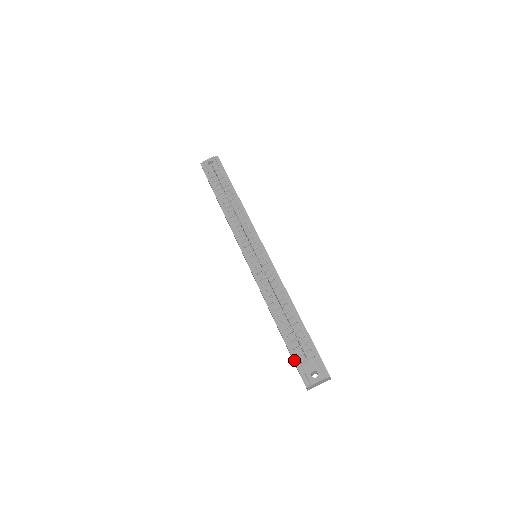
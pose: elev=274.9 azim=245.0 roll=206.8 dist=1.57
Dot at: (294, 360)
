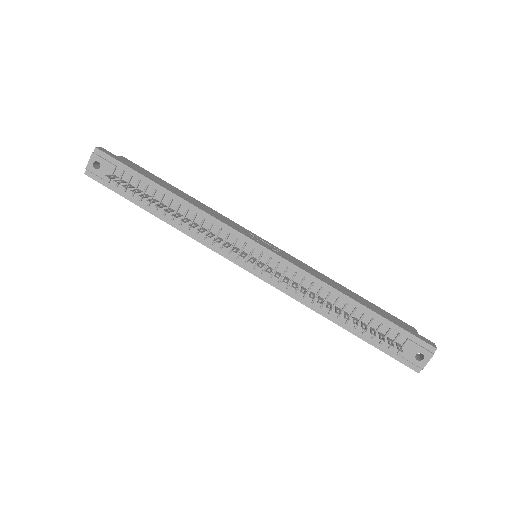
Dot at: (387, 354)
